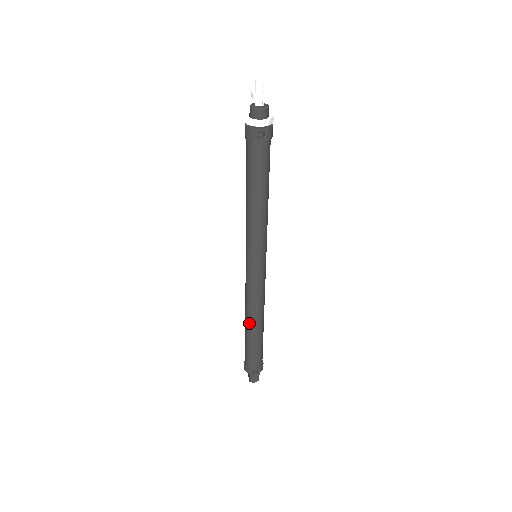
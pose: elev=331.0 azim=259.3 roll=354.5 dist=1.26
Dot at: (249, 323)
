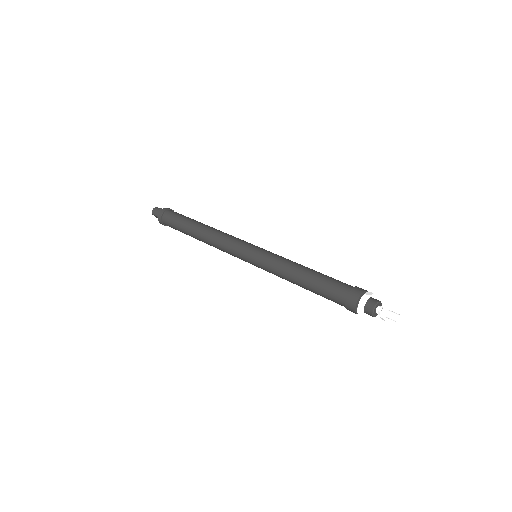
Dot at: occluded
